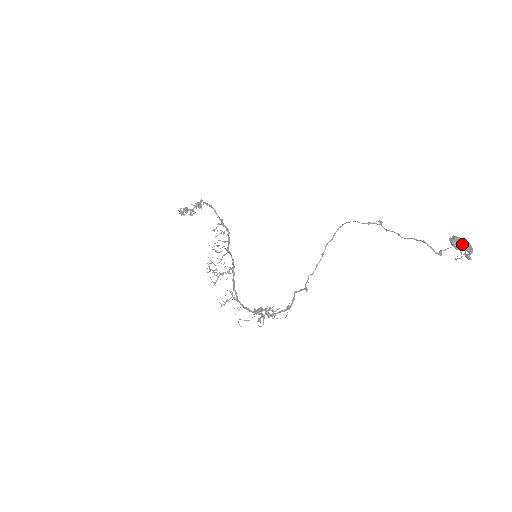
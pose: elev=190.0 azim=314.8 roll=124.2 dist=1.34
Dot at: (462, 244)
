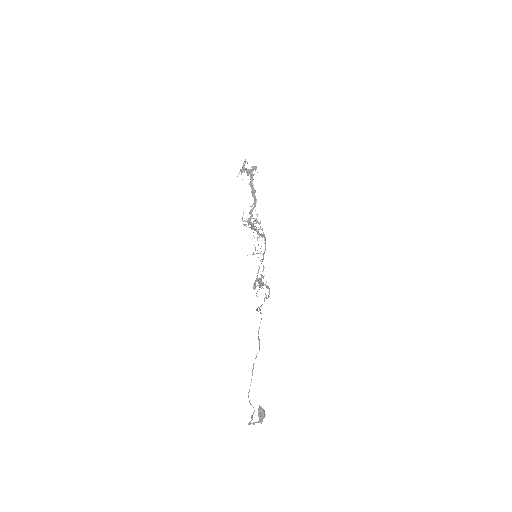
Dot at: (252, 417)
